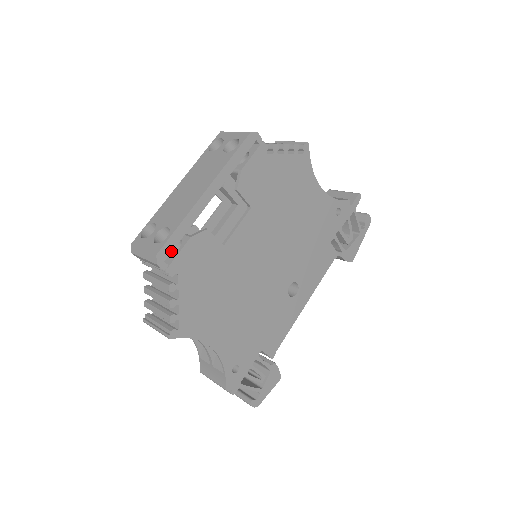
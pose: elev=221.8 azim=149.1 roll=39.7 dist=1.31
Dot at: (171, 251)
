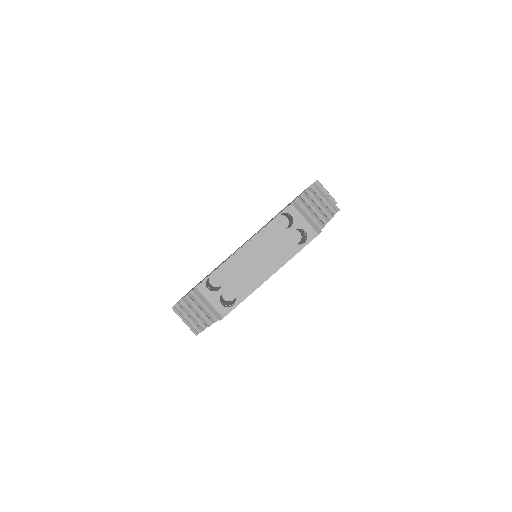
Dot at: occluded
